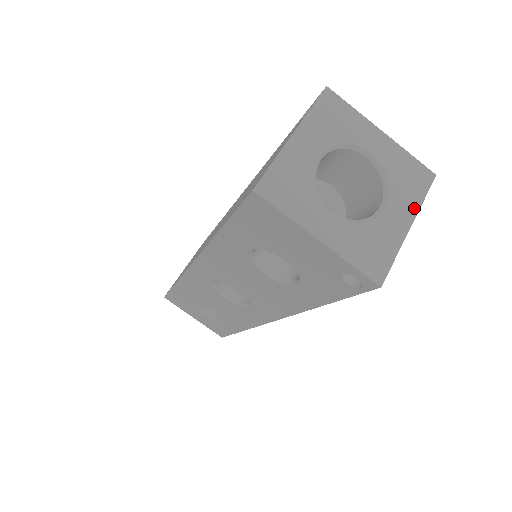
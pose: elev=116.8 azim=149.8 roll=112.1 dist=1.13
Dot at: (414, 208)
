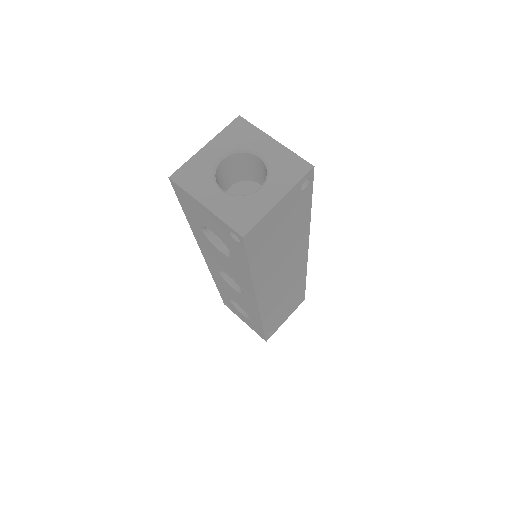
Dot at: (287, 188)
